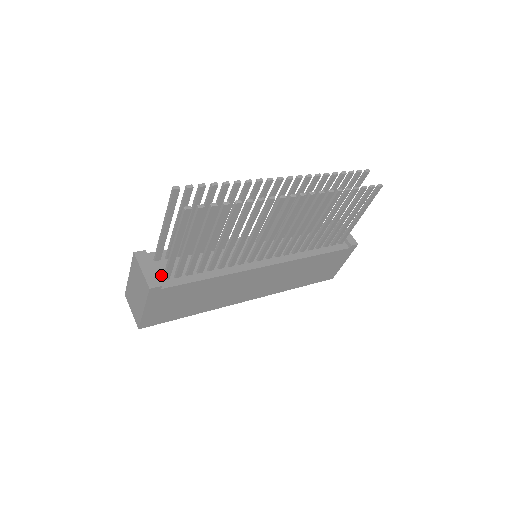
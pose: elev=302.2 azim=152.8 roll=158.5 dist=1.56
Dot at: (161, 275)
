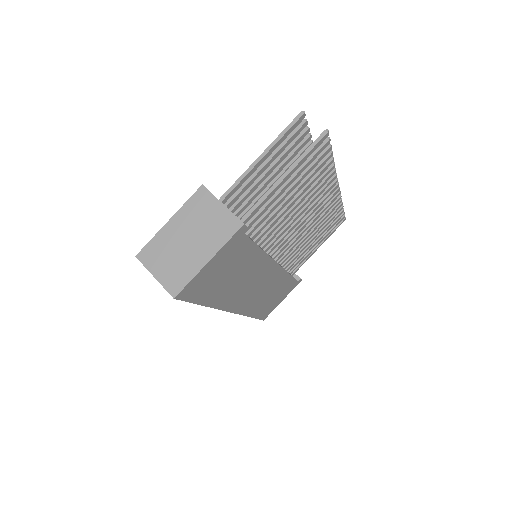
Dot at: occluded
